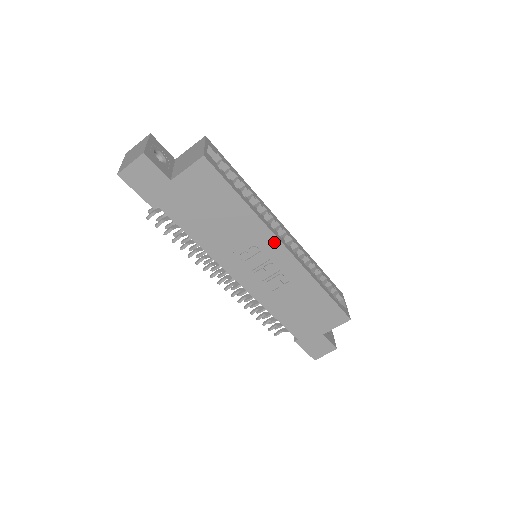
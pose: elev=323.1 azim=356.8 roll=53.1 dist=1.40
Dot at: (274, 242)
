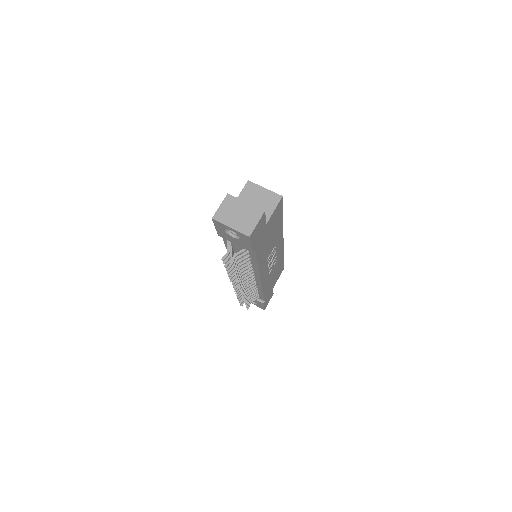
Dot at: (281, 238)
